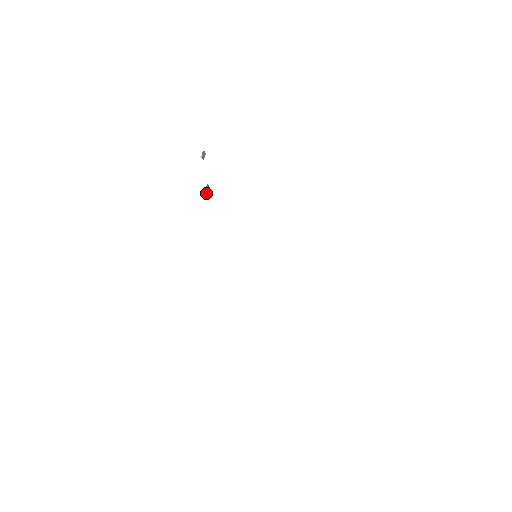
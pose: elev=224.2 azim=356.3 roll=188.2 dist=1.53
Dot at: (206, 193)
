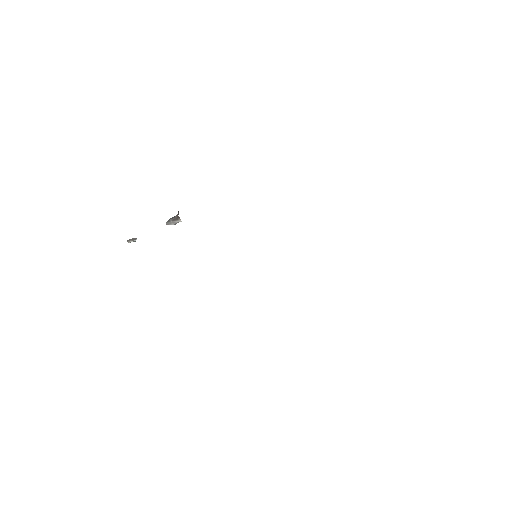
Dot at: (174, 218)
